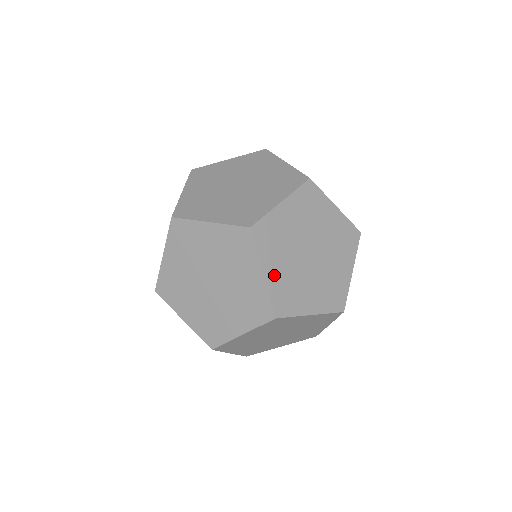
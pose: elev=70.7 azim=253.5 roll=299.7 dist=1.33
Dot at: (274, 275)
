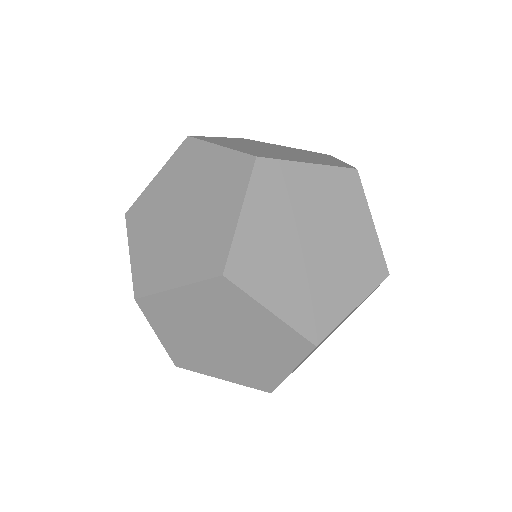
Dot at: (235, 148)
